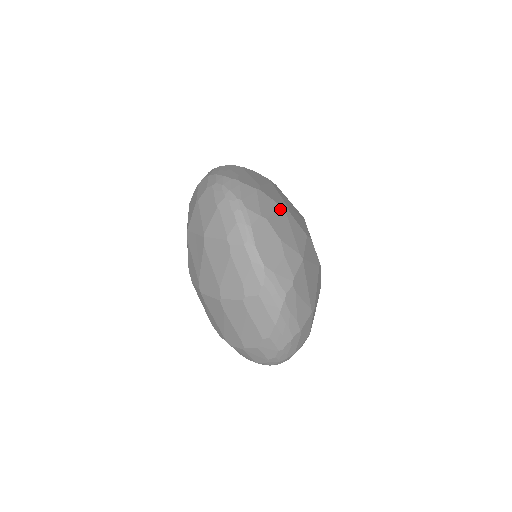
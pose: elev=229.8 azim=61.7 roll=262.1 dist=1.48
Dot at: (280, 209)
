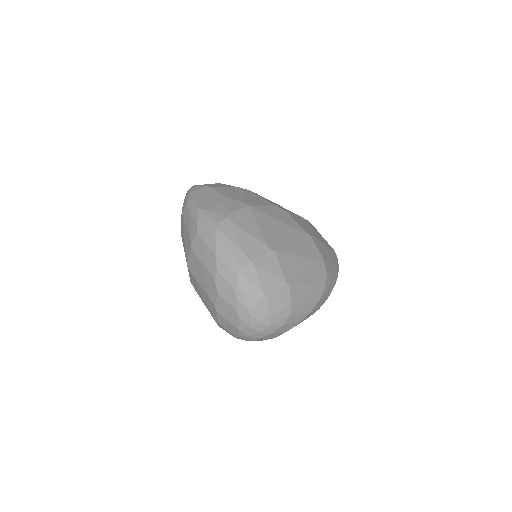
Dot at: (237, 188)
